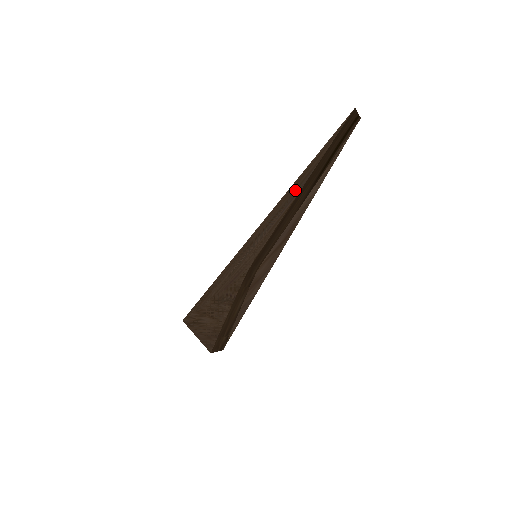
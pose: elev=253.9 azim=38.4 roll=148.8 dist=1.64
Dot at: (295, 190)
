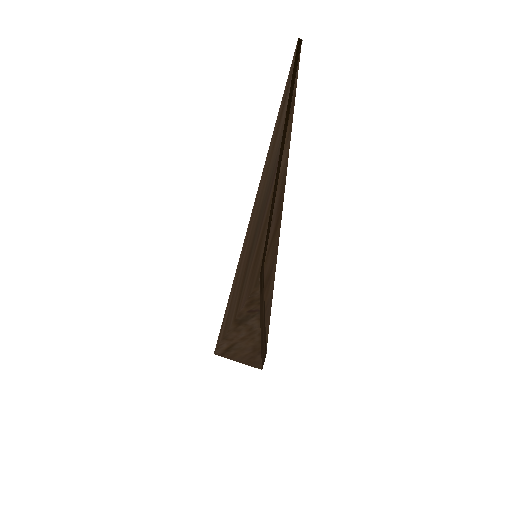
Dot at: (270, 173)
